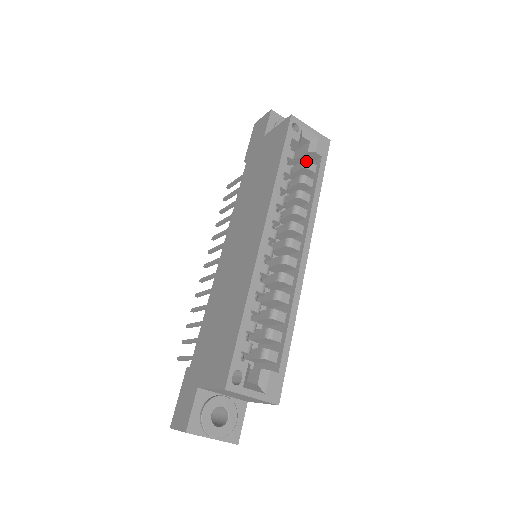
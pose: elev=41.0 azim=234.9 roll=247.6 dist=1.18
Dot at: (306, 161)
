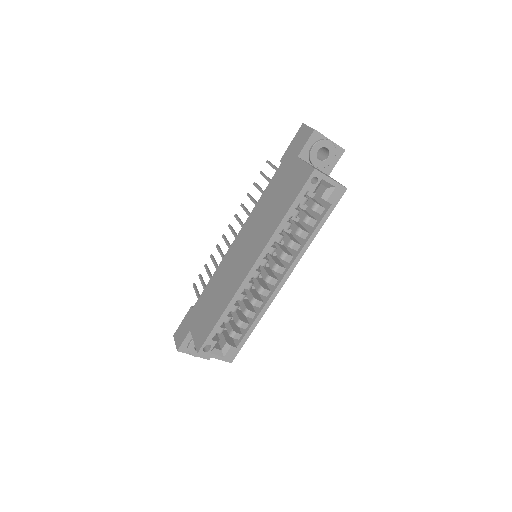
Dot at: (317, 204)
